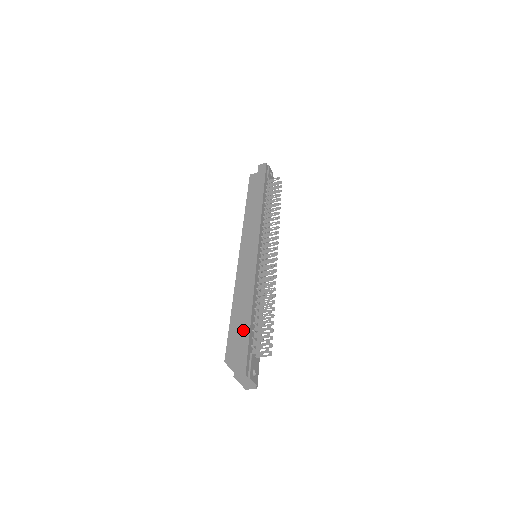
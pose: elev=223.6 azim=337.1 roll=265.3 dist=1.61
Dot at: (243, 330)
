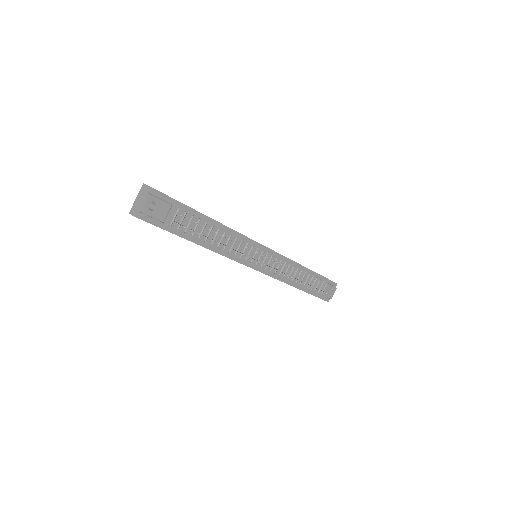
Dot at: occluded
